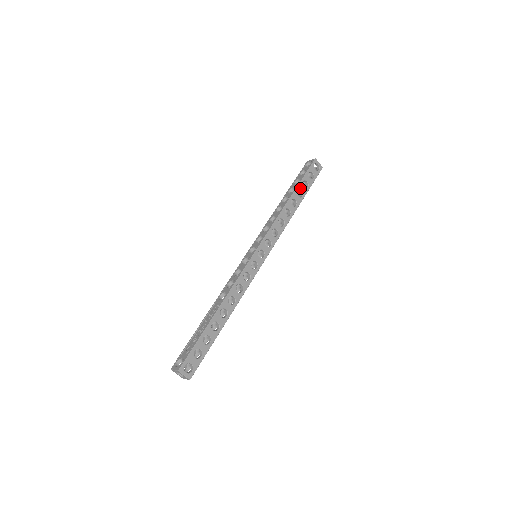
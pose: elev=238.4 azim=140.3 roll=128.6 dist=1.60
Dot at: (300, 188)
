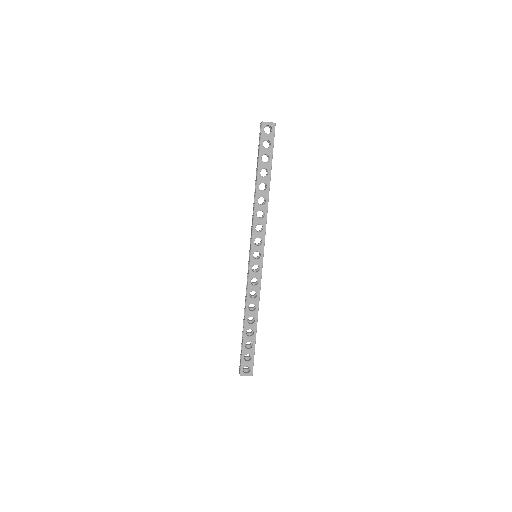
Dot at: (262, 167)
